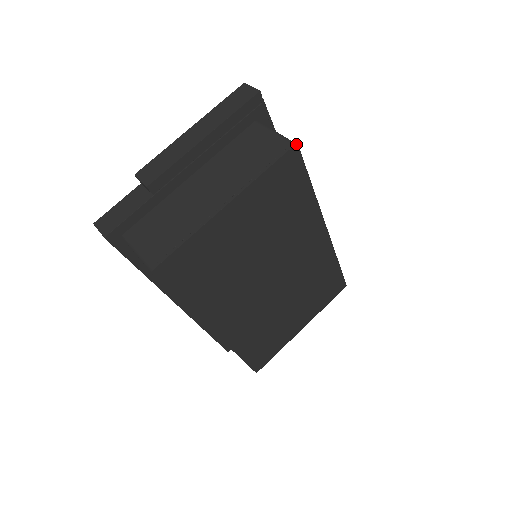
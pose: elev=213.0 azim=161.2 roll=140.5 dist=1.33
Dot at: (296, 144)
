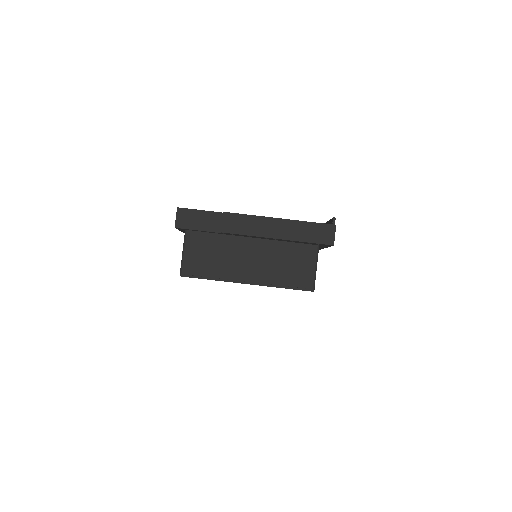
Dot at: (313, 291)
